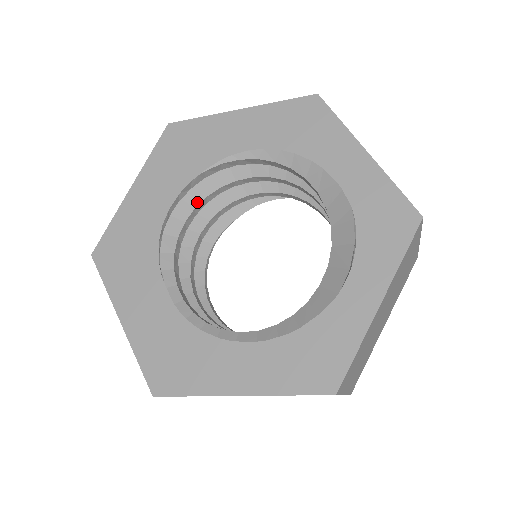
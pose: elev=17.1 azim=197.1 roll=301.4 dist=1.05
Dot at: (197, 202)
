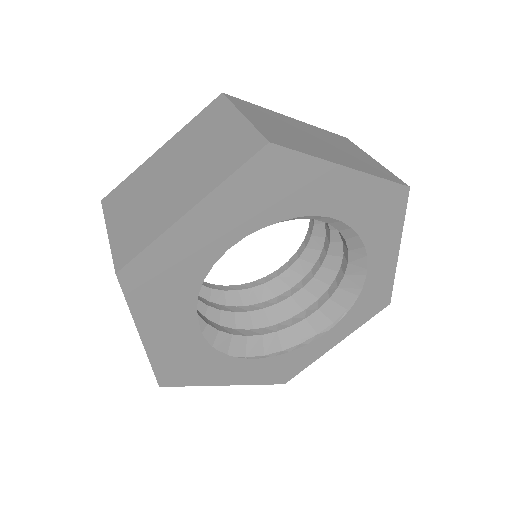
Dot at: occluded
